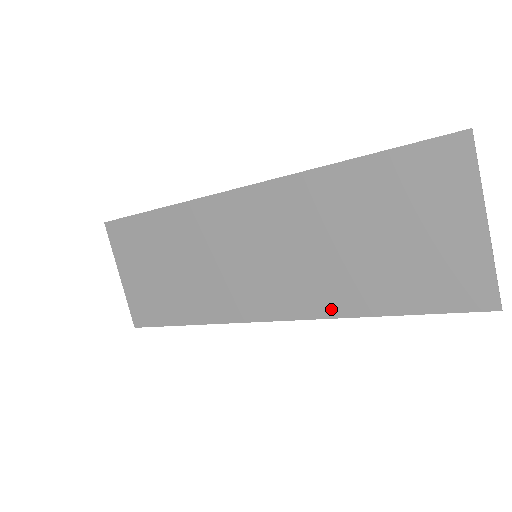
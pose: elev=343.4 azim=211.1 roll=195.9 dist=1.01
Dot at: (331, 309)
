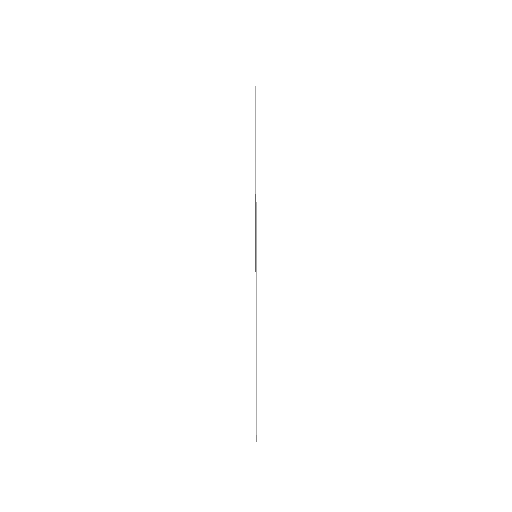
Dot at: occluded
